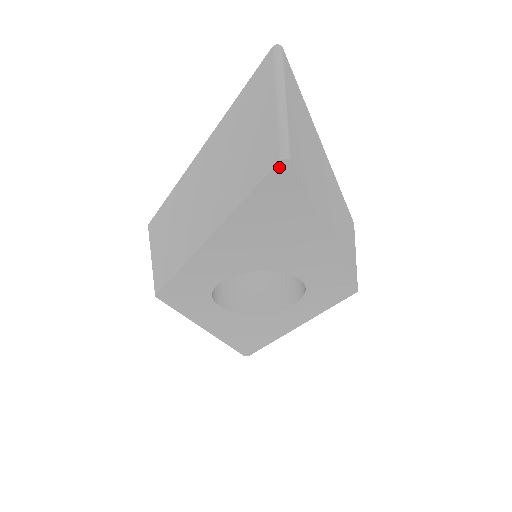
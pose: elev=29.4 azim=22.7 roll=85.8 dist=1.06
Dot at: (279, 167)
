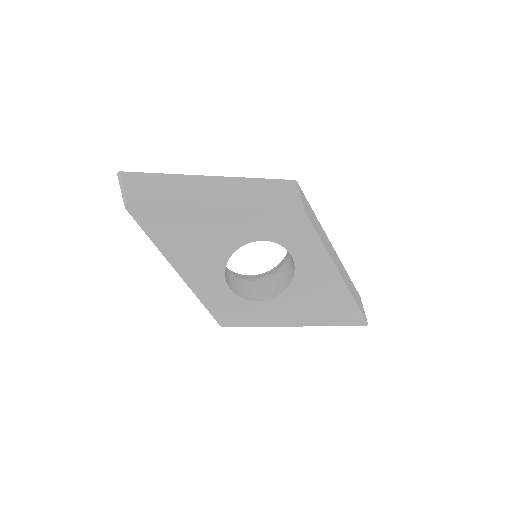
Dot at: (130, 211)
